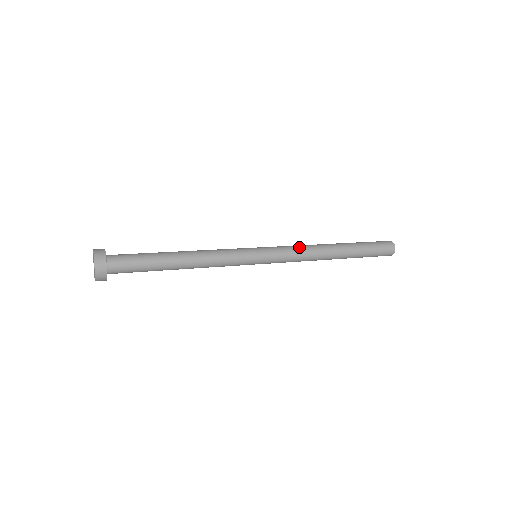
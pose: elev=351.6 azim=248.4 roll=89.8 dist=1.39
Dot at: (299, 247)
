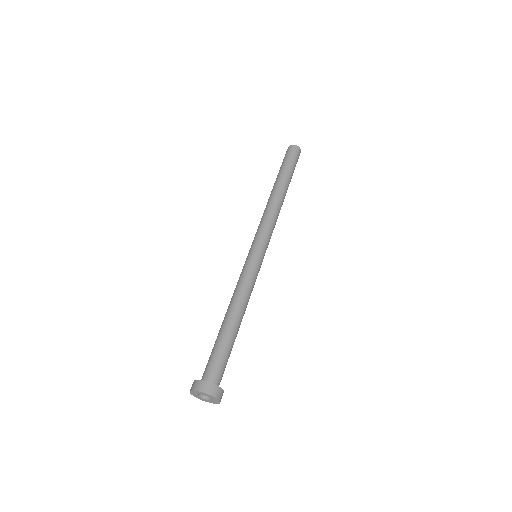
Dot at: (269, 218)
